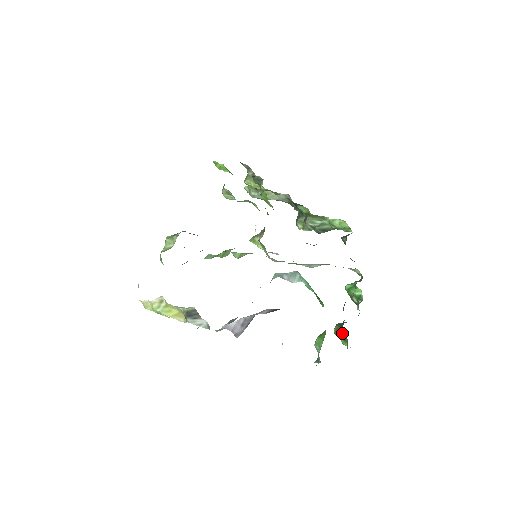
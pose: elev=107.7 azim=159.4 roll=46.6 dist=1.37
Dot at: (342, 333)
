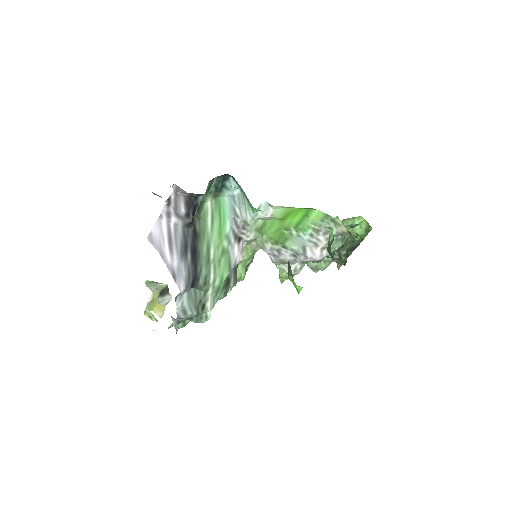
Dot at: (288, 263)
